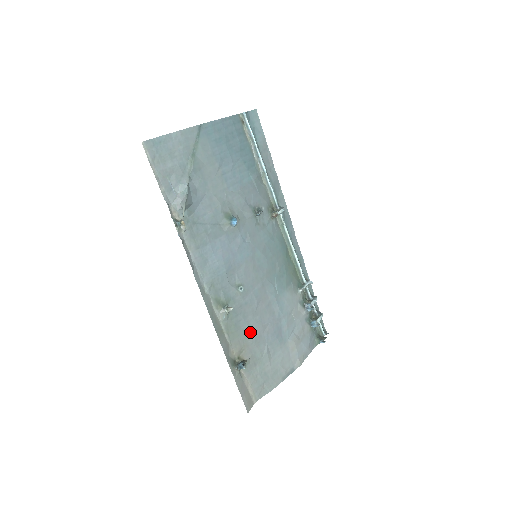
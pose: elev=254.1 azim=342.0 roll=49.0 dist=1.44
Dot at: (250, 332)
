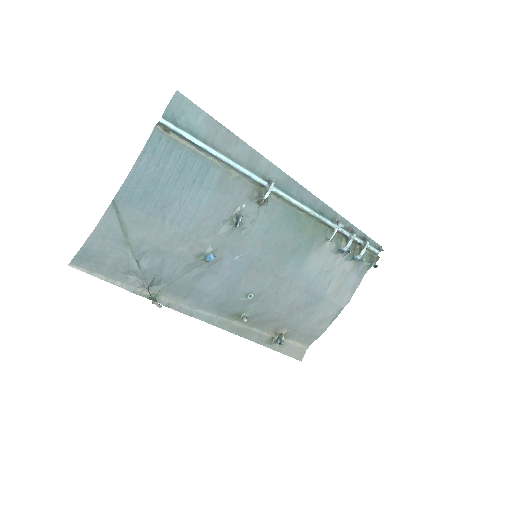
Dot at: (278, 315)
